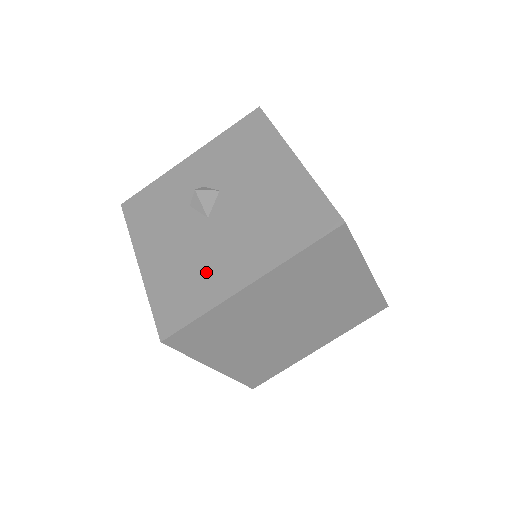
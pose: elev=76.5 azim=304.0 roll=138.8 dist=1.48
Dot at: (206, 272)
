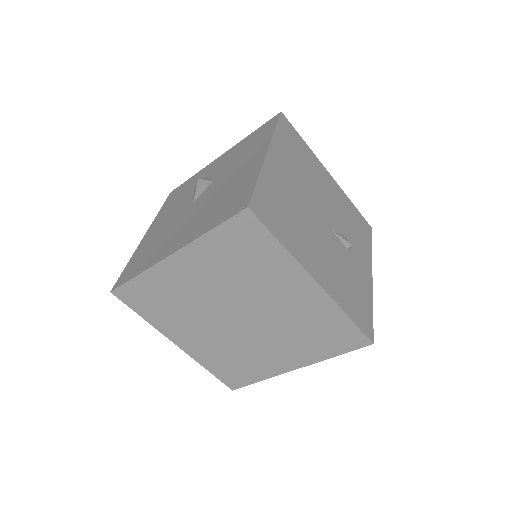
Dot at: (162, 243)
